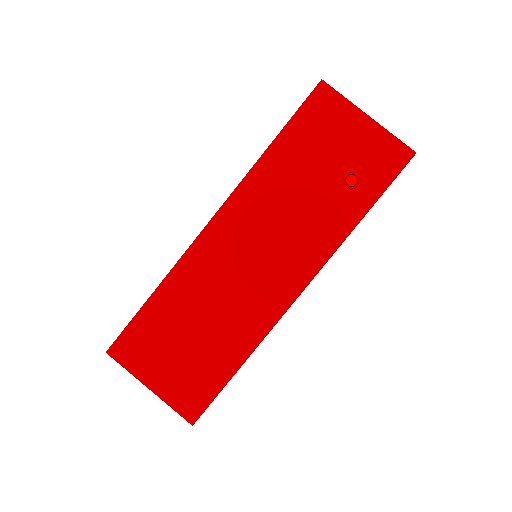
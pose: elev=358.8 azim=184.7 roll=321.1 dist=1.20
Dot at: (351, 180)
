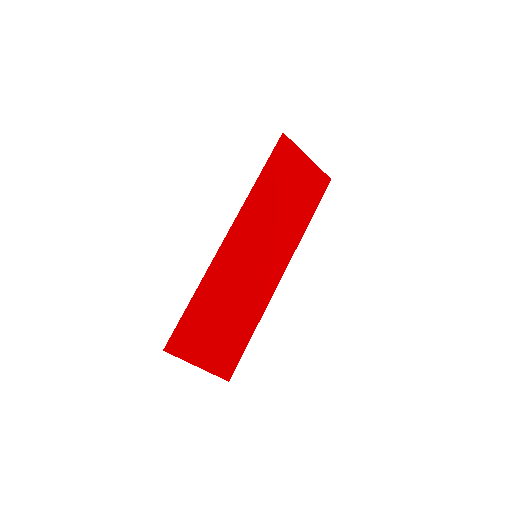
Dot at: (303, 199)
